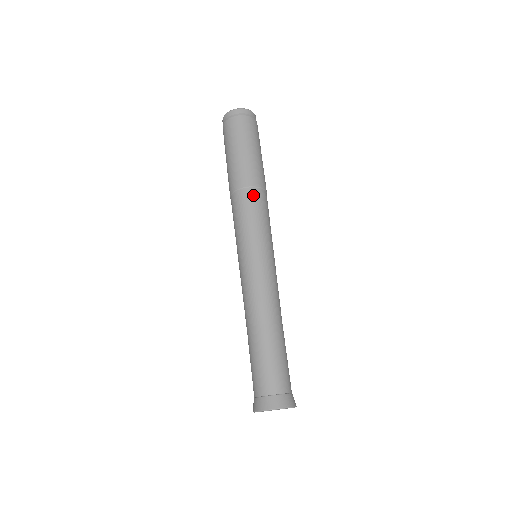
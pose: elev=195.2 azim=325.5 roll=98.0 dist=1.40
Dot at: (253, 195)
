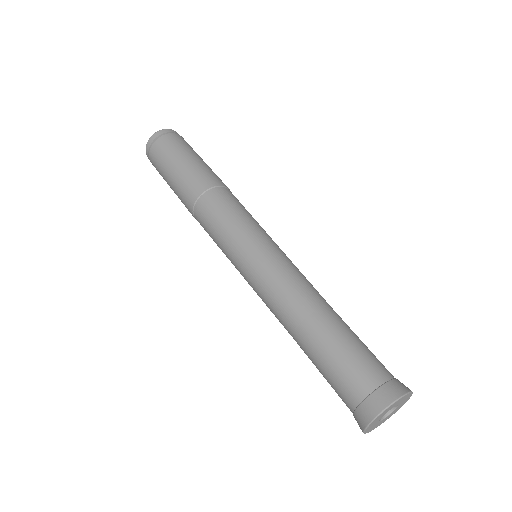
Dot at: (210, 198)
